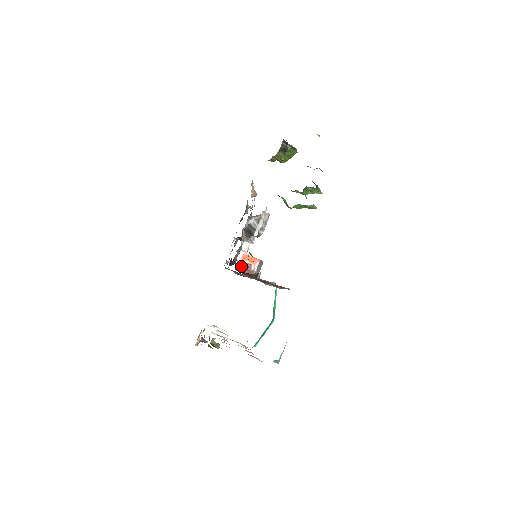
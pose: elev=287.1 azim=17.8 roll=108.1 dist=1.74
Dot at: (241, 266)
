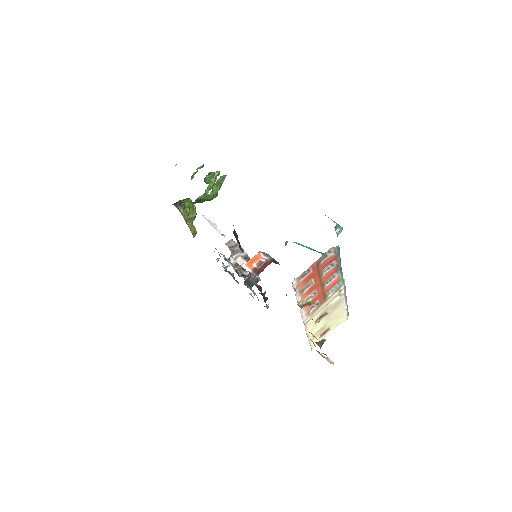
Dot at: (256, 270)
